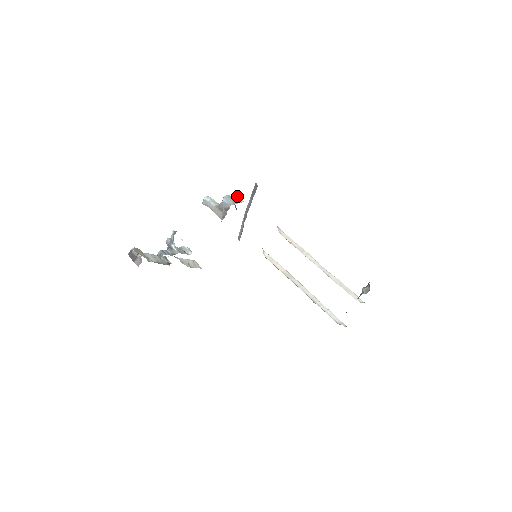
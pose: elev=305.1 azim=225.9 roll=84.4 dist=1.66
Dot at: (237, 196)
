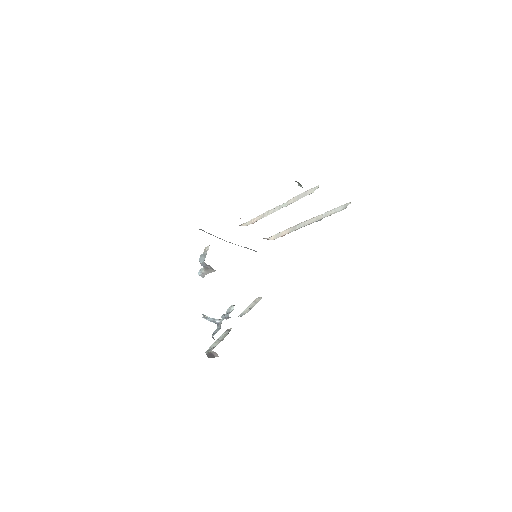
Dot at: (205, 249)
